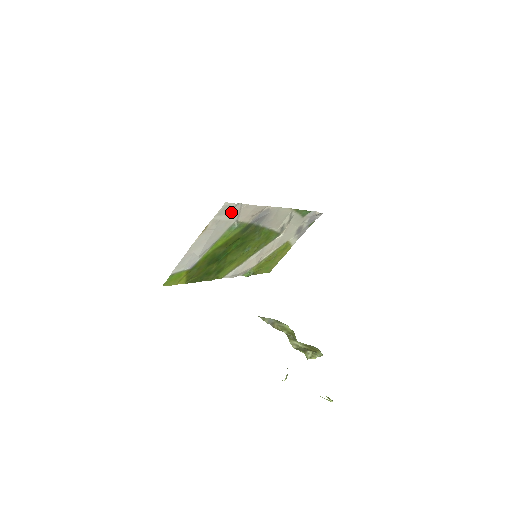
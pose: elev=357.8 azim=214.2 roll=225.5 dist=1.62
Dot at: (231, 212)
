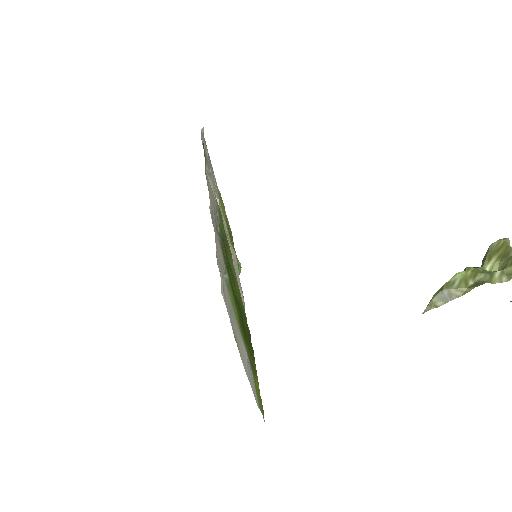
Dot at: occluded
